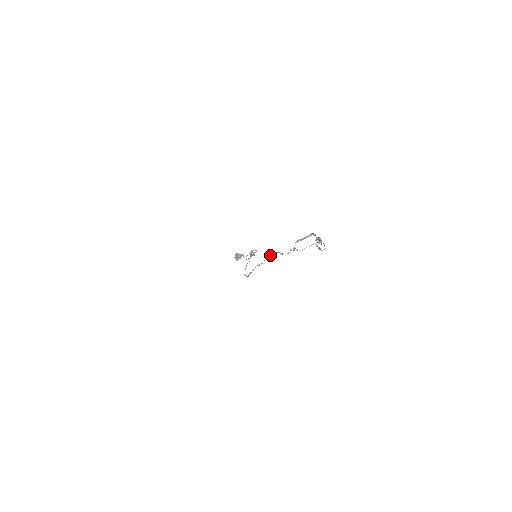
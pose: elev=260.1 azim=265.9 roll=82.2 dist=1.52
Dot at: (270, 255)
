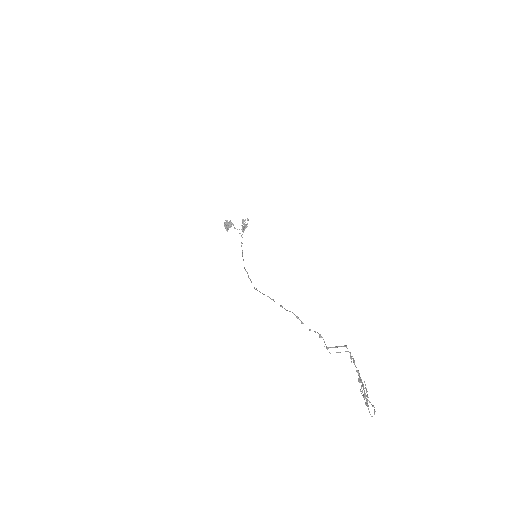
Dot at: (285, 309)
